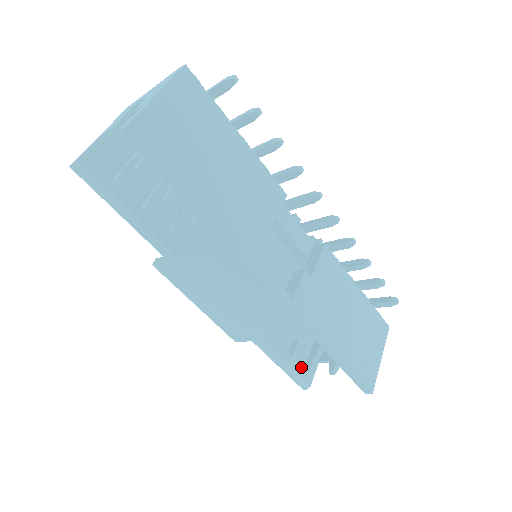
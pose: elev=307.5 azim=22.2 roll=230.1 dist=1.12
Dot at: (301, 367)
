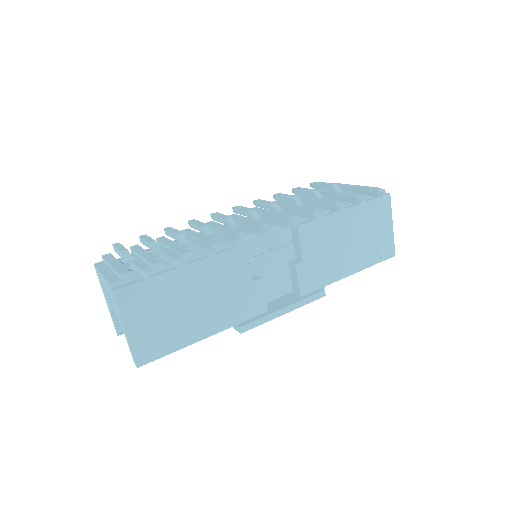
Dot at: occluded
